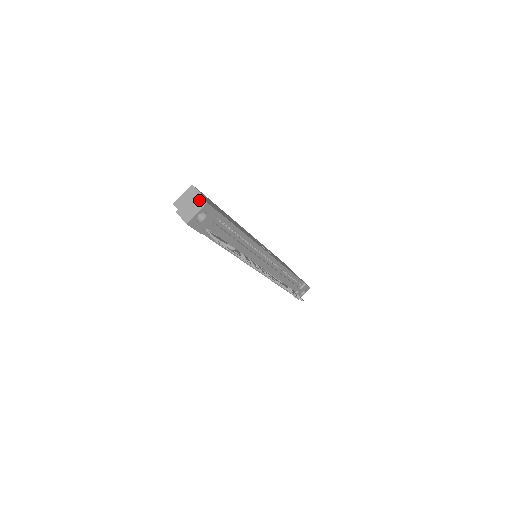
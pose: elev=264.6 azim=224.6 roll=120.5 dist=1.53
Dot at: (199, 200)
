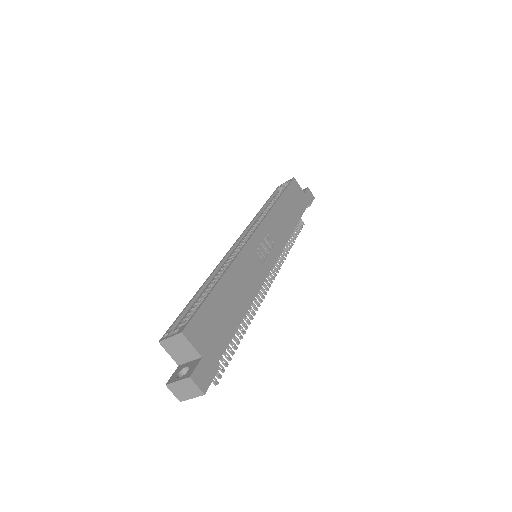
Dot at: (194, 388)
